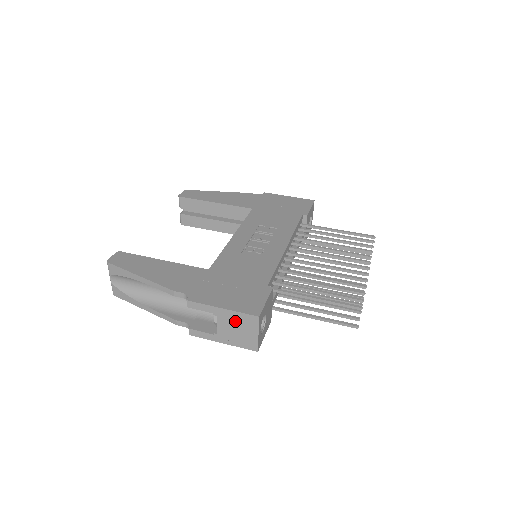
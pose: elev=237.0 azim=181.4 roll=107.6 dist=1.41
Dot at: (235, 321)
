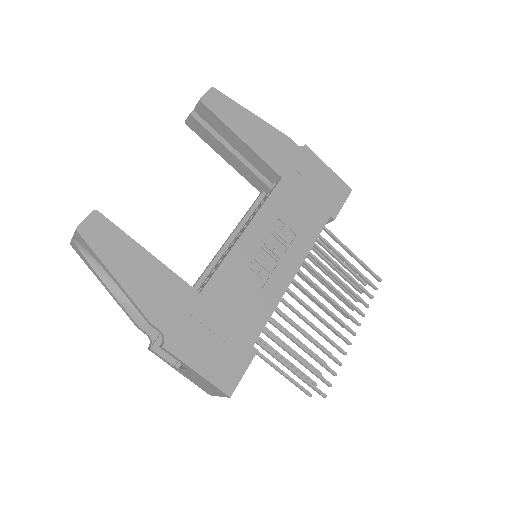
Dot at: (204, 381)
